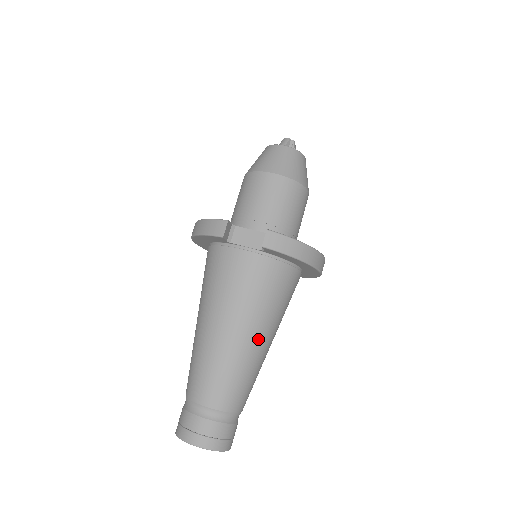
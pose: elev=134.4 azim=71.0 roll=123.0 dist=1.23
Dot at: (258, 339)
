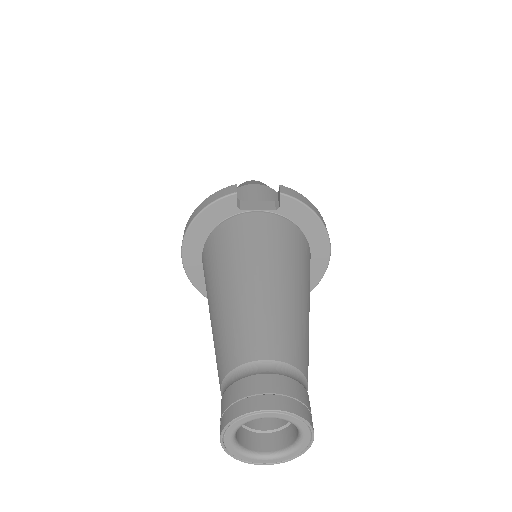
Dot at: (300, 290)
